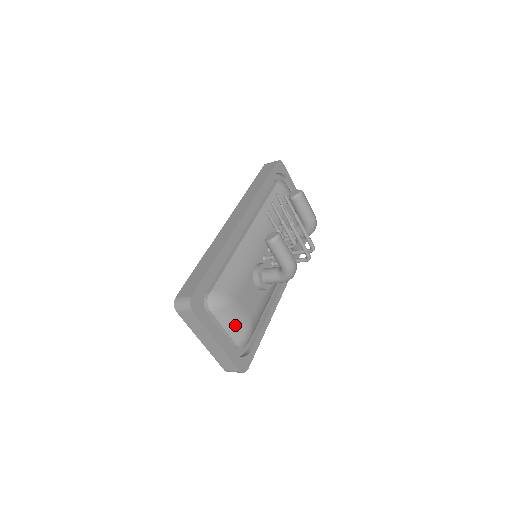
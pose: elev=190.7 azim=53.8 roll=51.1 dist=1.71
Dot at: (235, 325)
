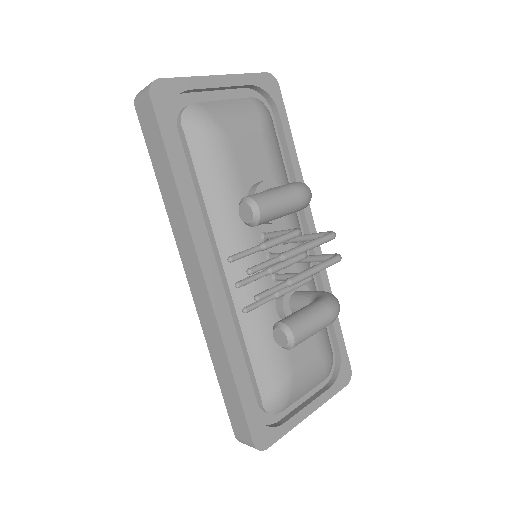
Dot at: (312, 382)
